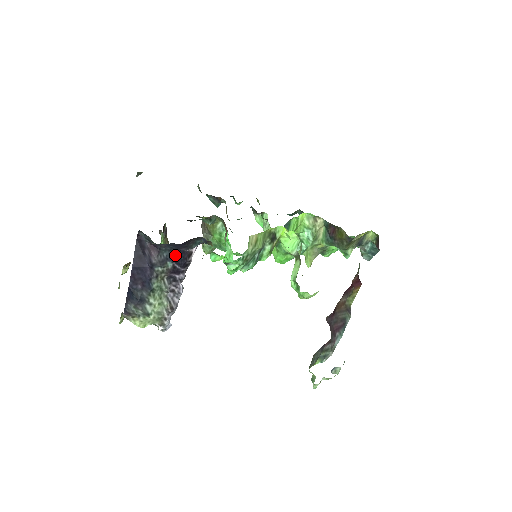
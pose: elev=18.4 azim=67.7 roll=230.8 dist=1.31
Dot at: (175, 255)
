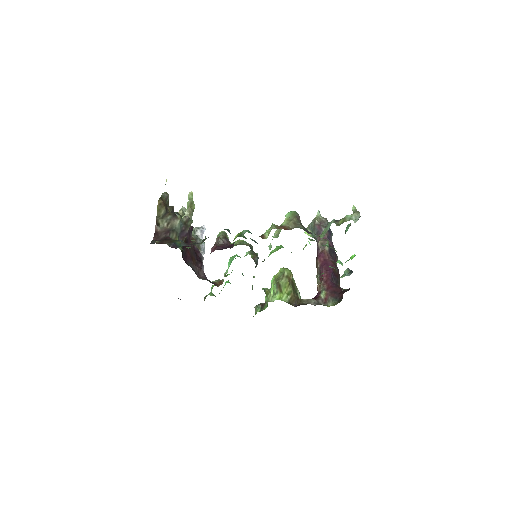
Dot at: occluded
